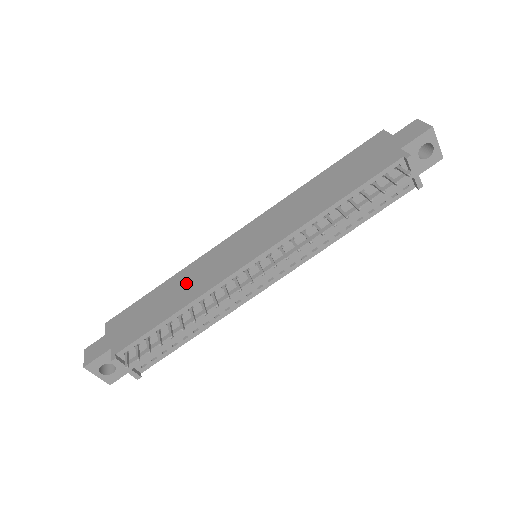
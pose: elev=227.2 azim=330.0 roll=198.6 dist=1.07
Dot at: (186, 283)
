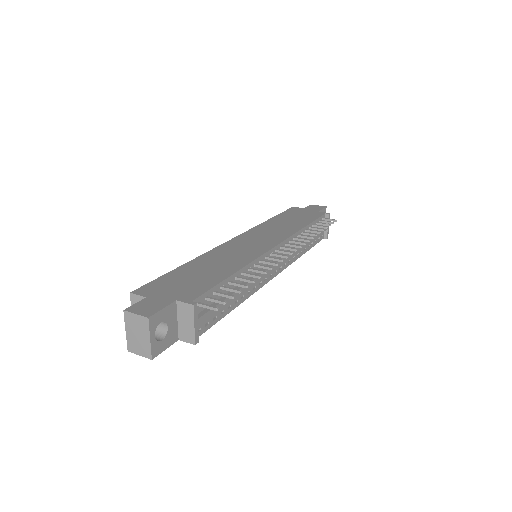
Dot at: (219, 260)
